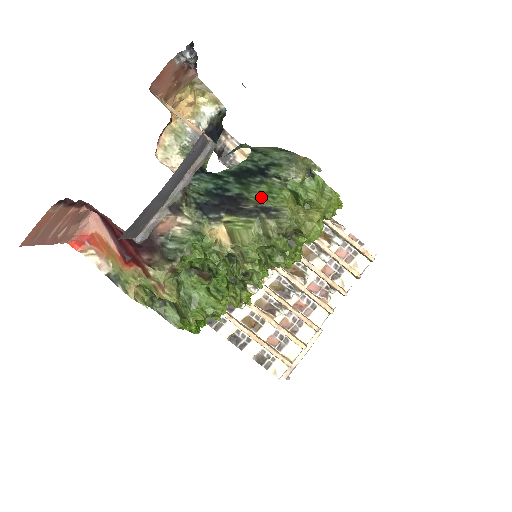
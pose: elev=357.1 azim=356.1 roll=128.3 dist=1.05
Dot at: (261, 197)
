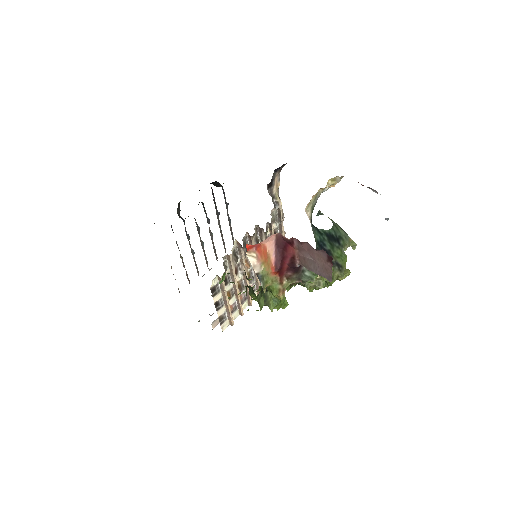
Dot at: (338, 257)
